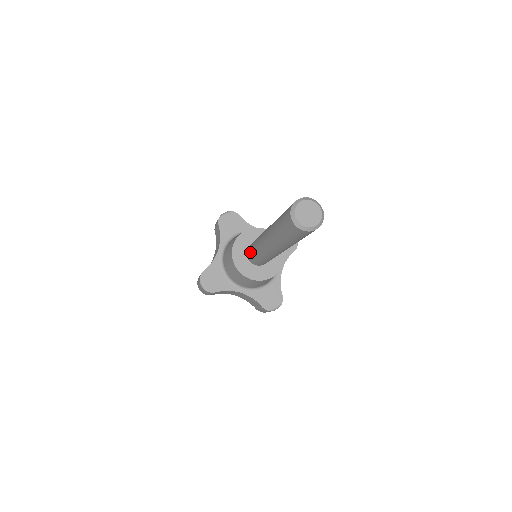
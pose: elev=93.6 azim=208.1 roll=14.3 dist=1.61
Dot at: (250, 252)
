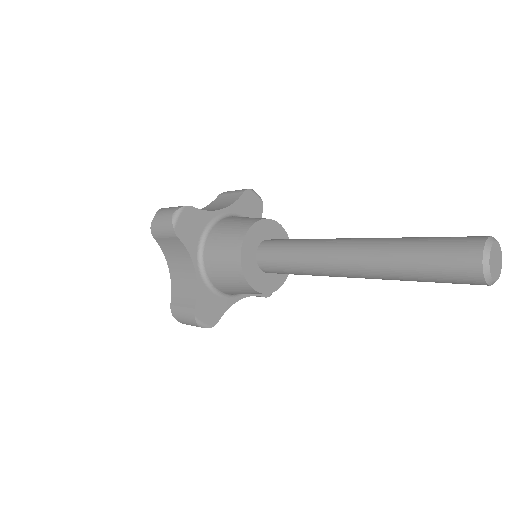
Dot at: (276, 269)
